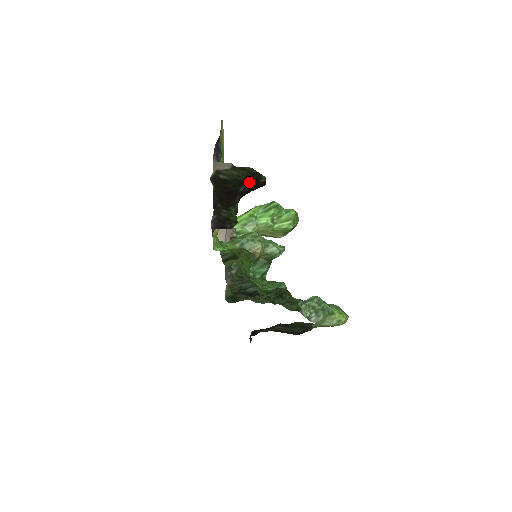
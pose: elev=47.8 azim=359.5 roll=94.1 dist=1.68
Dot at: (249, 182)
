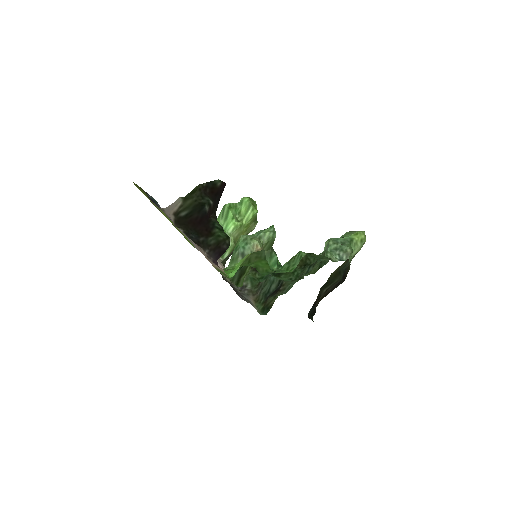
Dot at: (209, 196)
